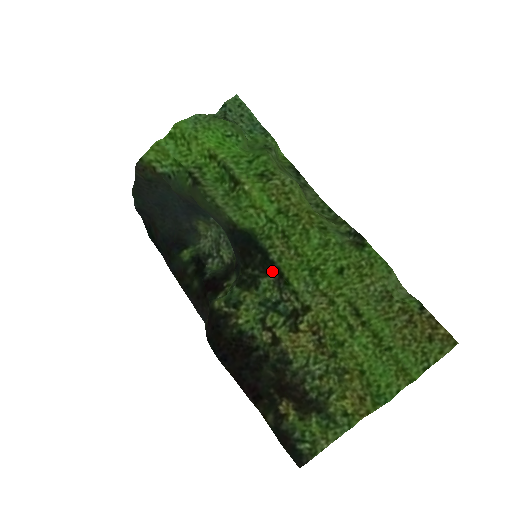
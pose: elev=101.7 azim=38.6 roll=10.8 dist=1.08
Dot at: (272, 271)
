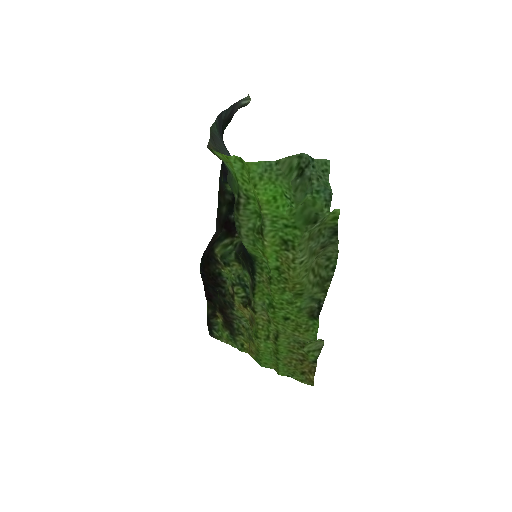
Dot at: (252, 280)
